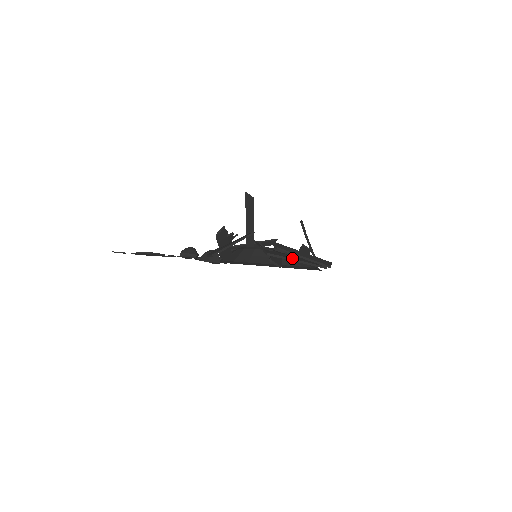
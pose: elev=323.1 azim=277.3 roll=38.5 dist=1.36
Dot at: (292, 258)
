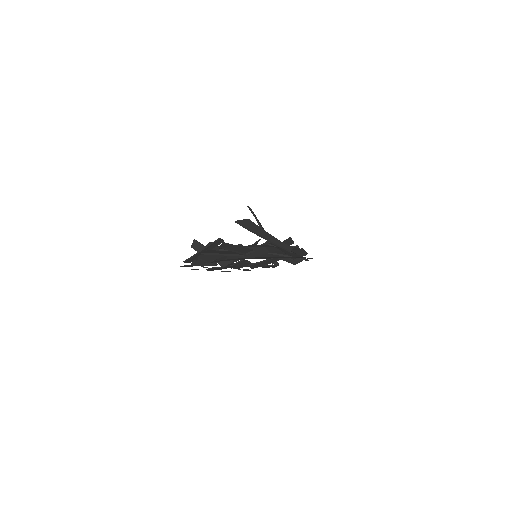
Dot at: (219, 253)
